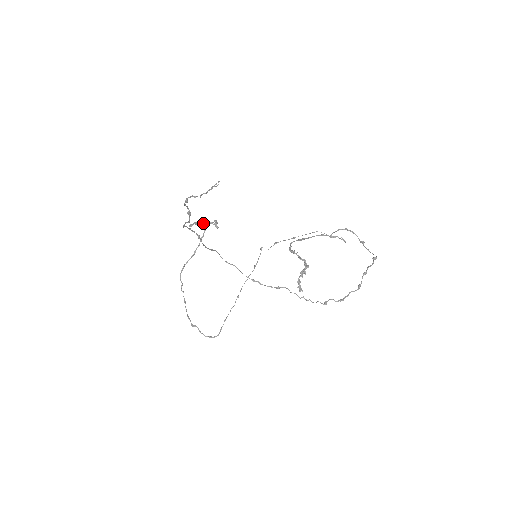
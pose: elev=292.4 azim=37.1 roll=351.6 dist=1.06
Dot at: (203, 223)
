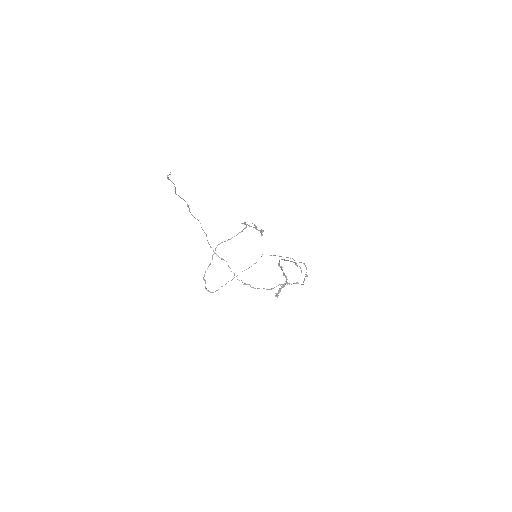
Dot at: (250, 226)
